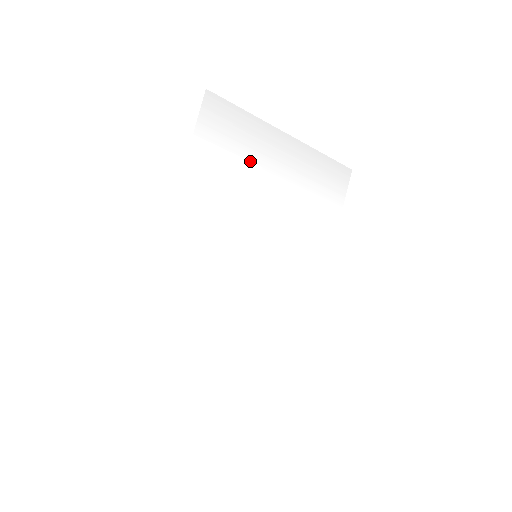
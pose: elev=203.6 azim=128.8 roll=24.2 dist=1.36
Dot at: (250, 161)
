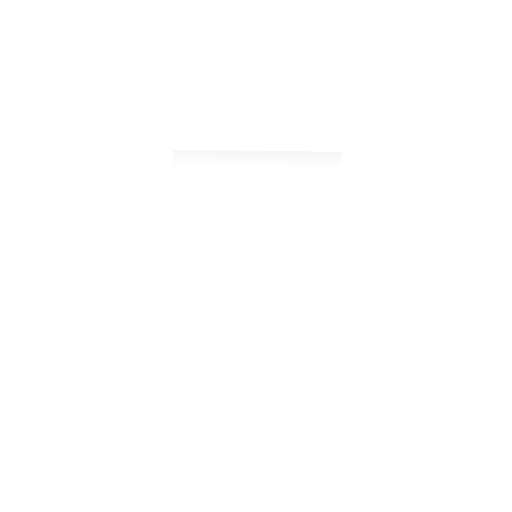
Dot at: (227, 187)
